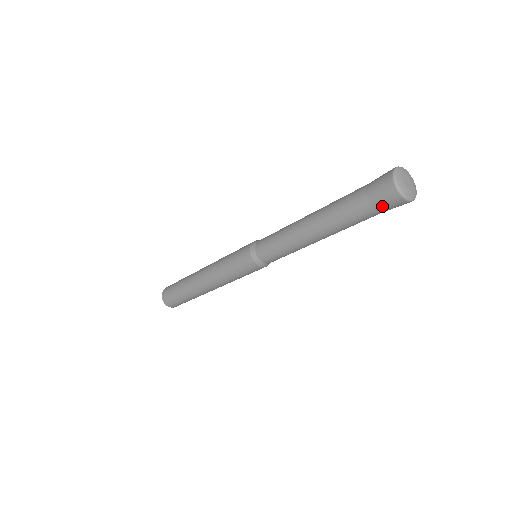
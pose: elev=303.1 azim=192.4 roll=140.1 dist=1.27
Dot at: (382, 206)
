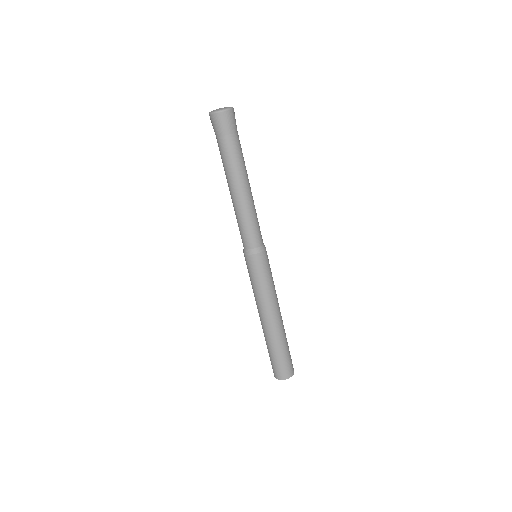
Dot at: (227, 128)
